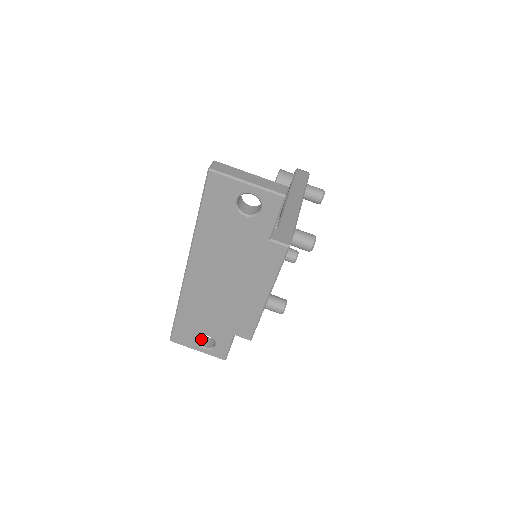
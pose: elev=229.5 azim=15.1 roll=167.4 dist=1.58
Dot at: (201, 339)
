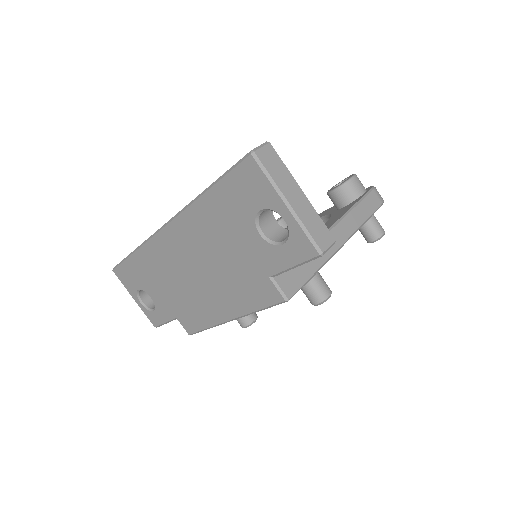
Dot at: occluded
